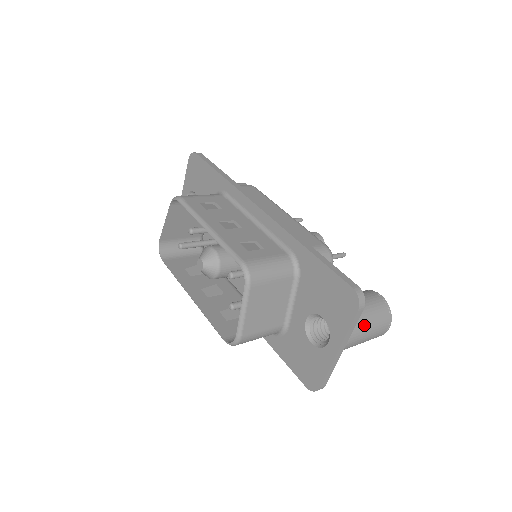
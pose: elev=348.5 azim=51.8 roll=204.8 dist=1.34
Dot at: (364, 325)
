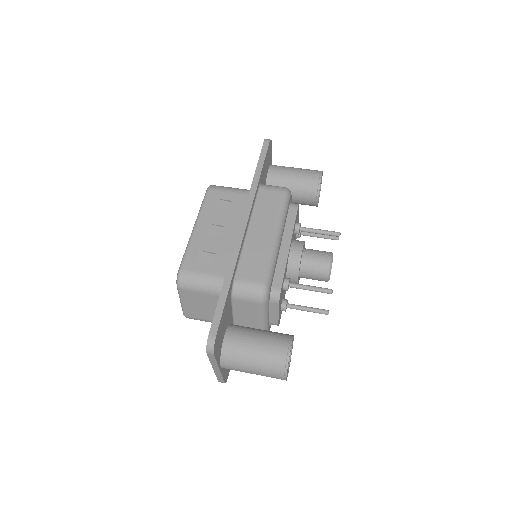
Dot at: (247, 364)
